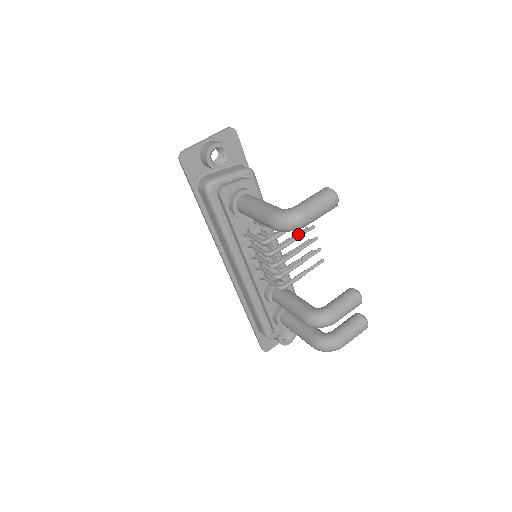
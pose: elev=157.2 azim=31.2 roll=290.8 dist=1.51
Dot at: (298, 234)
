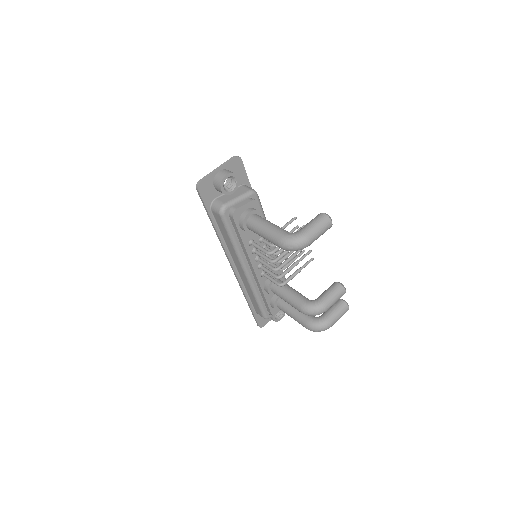
Dot at: occluded
